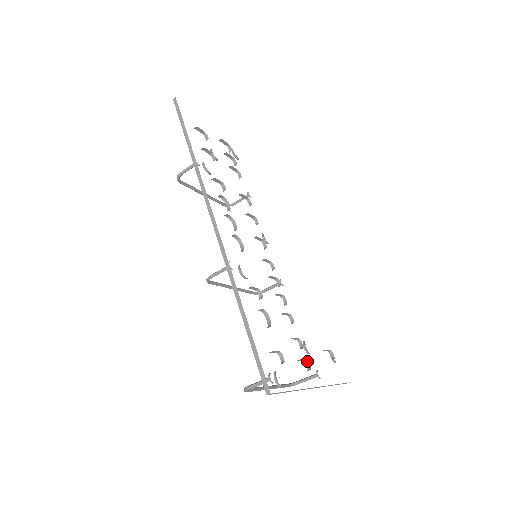
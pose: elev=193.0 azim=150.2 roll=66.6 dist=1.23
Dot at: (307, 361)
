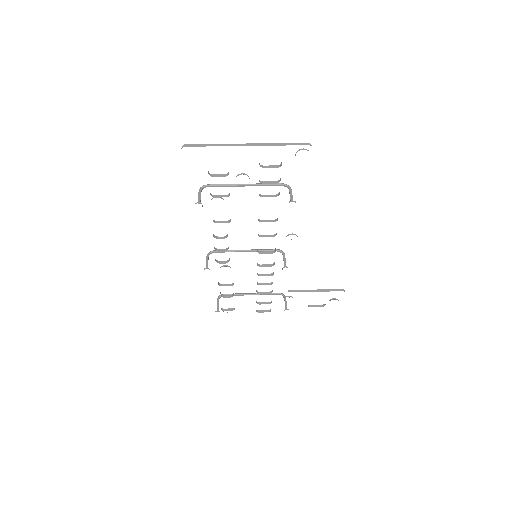
Dot at: occluded
